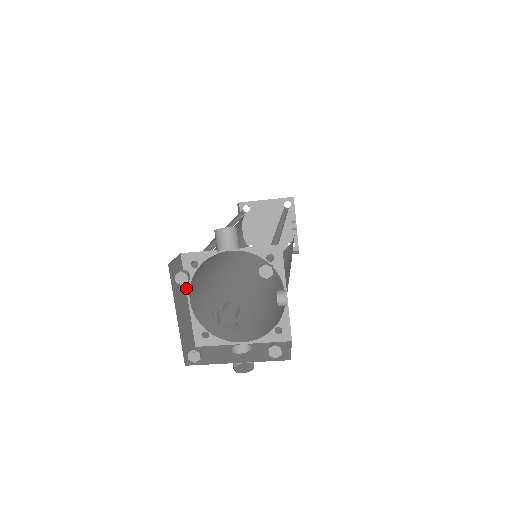
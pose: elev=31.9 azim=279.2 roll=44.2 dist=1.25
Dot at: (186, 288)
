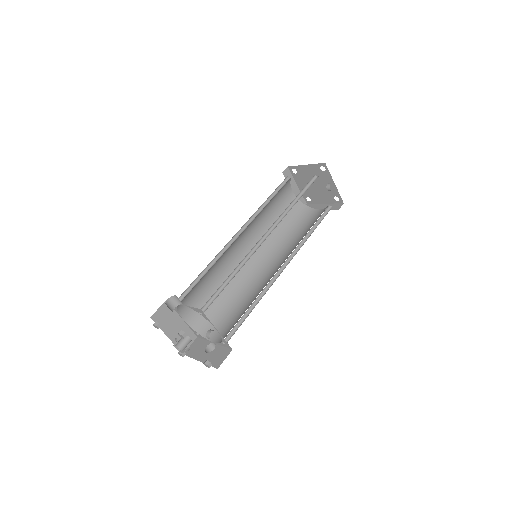
Dot at: (178, 314)
